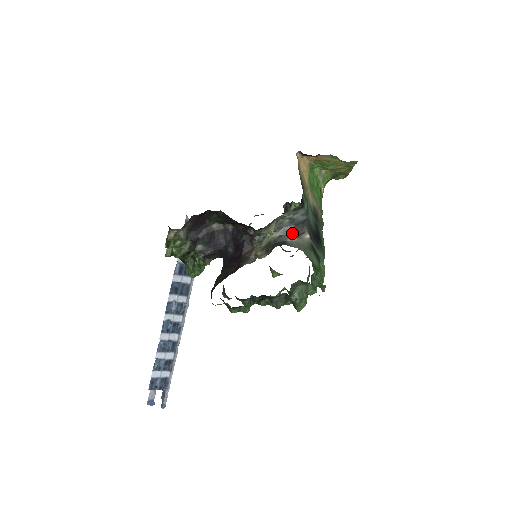
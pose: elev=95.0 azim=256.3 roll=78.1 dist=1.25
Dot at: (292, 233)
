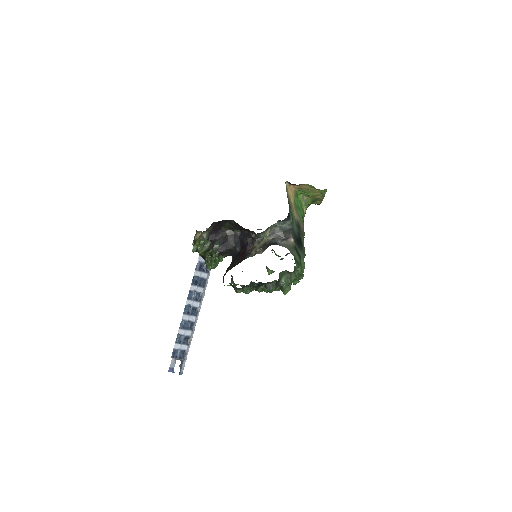
Dot at: (281, 237)
